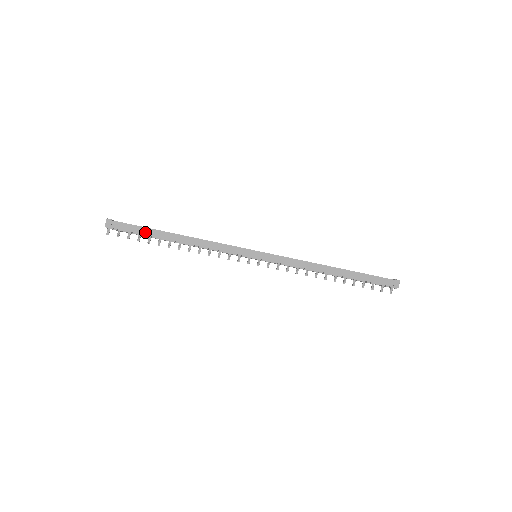
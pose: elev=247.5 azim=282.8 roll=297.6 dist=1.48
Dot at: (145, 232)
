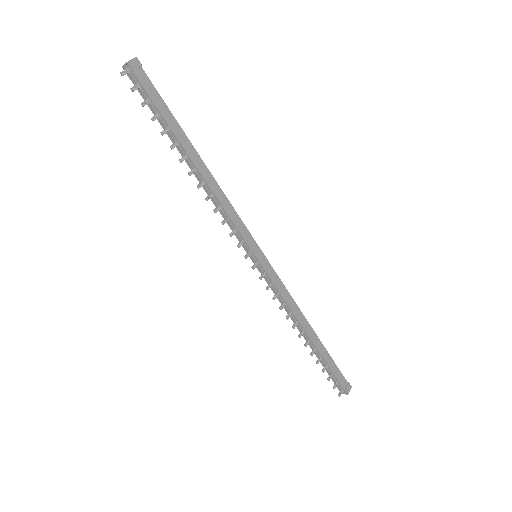
Dot at: (168, 118)
